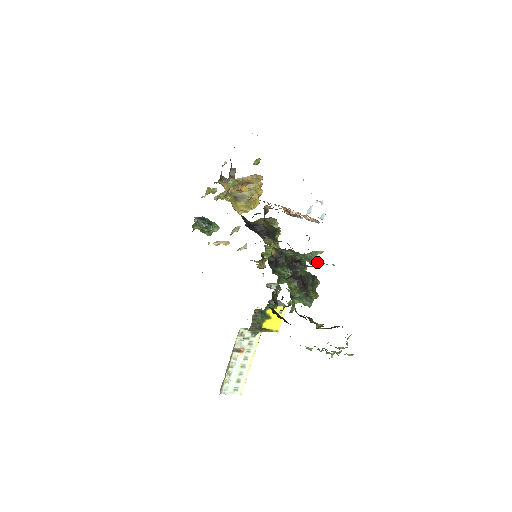
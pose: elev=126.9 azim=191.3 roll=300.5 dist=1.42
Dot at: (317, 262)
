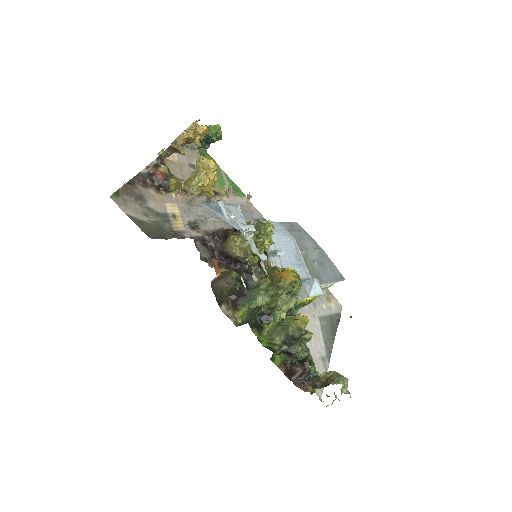
Dot at: (292, 307)
